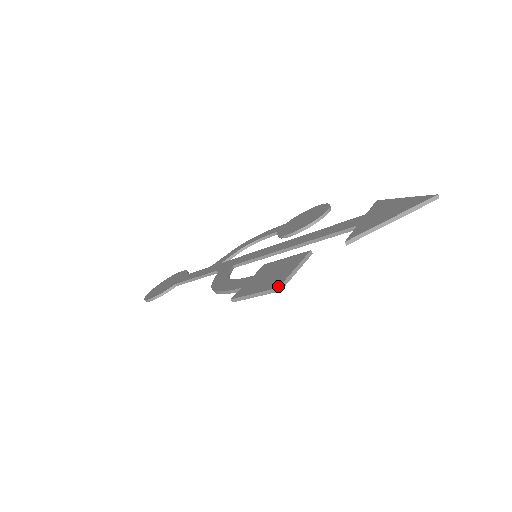
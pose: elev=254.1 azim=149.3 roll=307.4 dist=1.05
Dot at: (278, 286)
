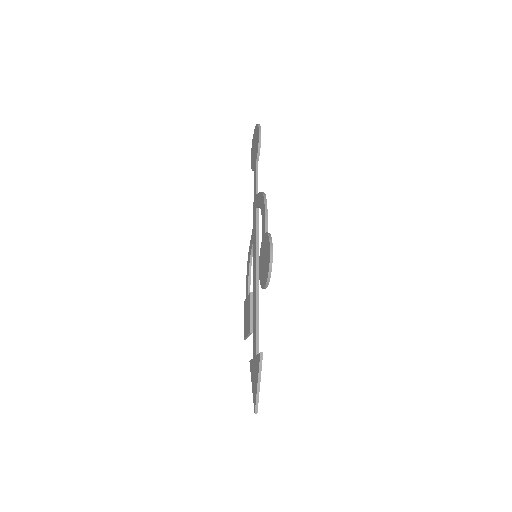
Dot at: occluded
